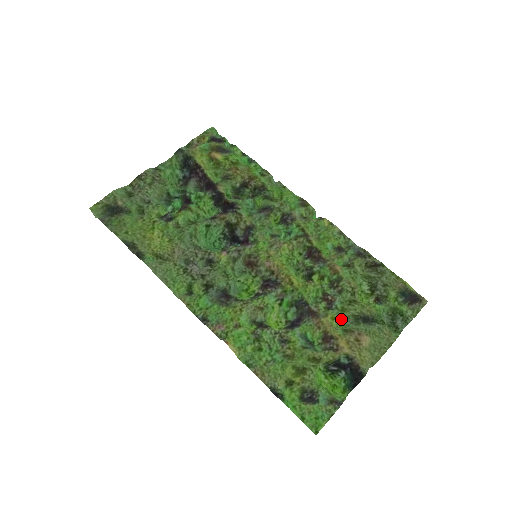
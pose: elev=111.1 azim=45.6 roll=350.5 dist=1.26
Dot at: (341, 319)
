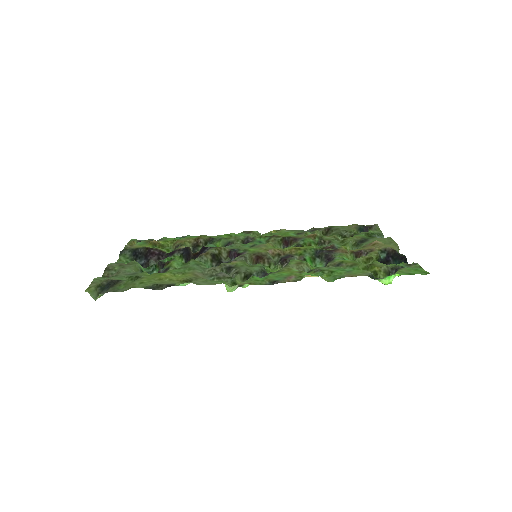
Dot at: (350, 249)
